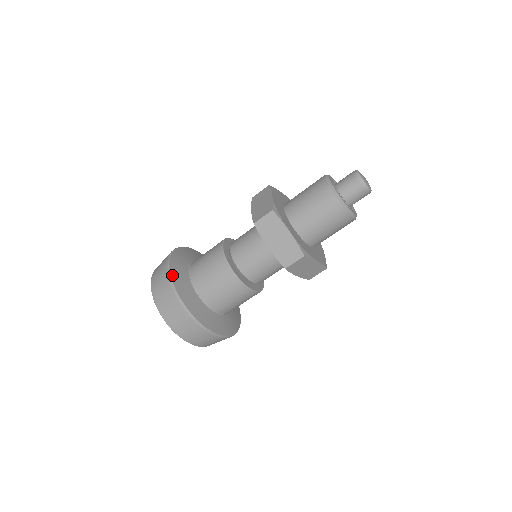
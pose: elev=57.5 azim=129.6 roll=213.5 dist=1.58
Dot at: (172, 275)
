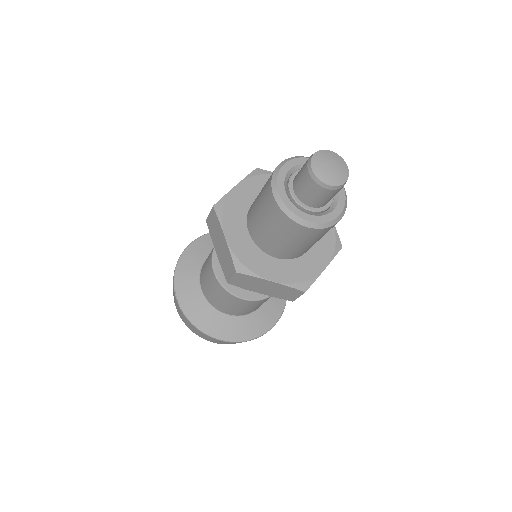
Dot at: (180, 262)
